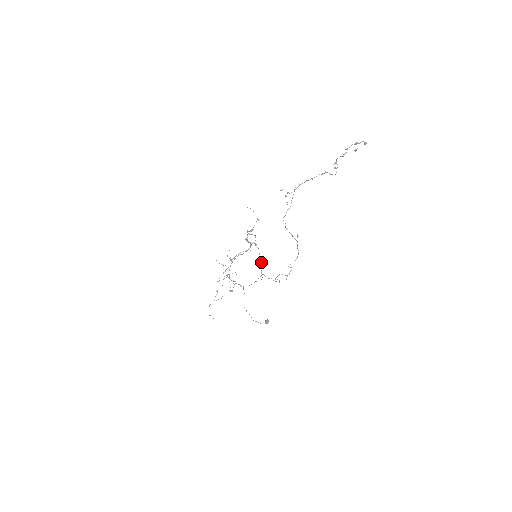
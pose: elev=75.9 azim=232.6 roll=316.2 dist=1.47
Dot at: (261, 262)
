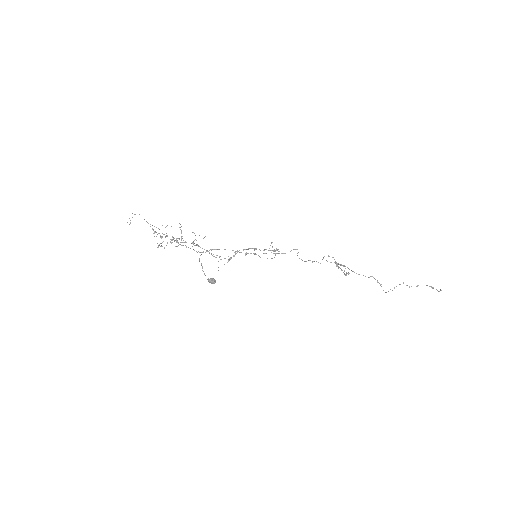
Dot at: occluded
